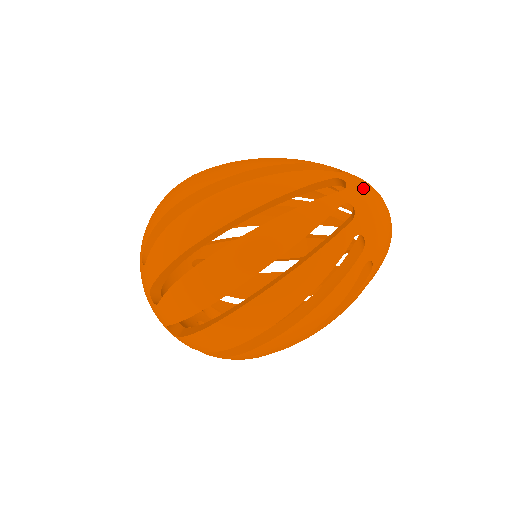
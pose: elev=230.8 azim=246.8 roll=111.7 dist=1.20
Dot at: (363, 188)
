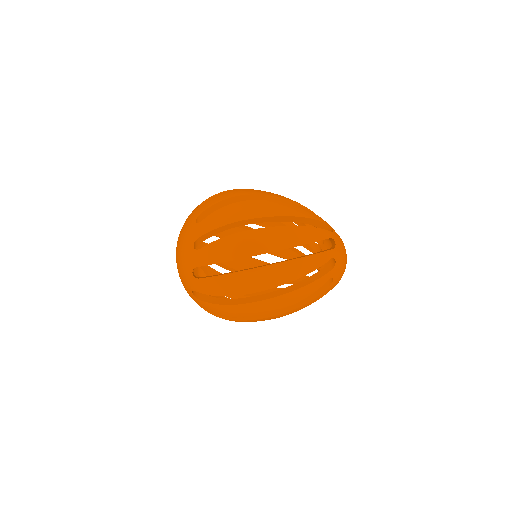
Dot at: (342, 262)
